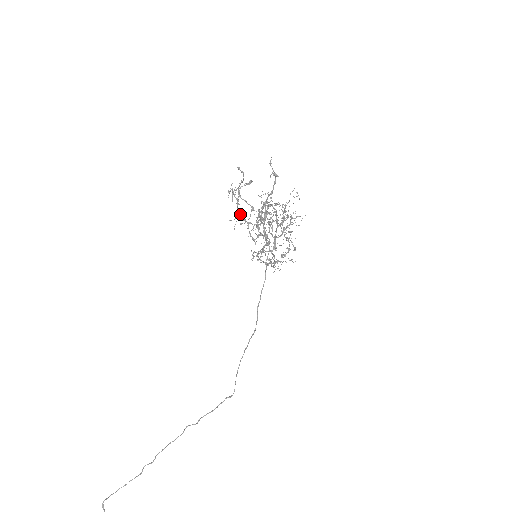
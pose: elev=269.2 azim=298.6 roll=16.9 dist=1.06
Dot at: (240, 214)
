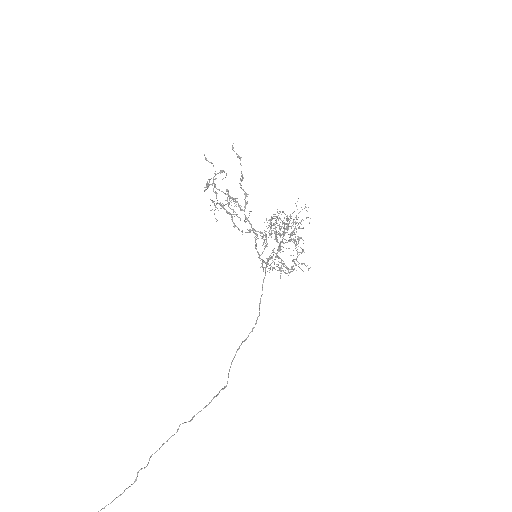
Dot at: (222, 207)
